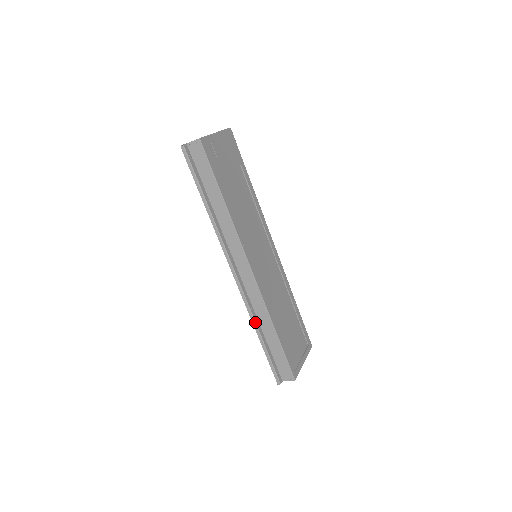
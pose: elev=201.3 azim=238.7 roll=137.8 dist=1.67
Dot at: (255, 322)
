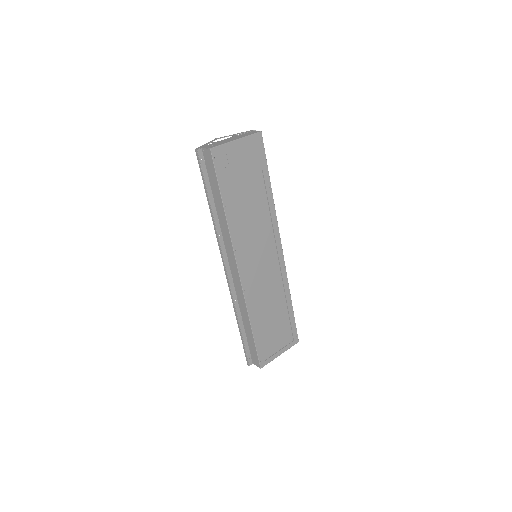
Dot at: (236, 312)
